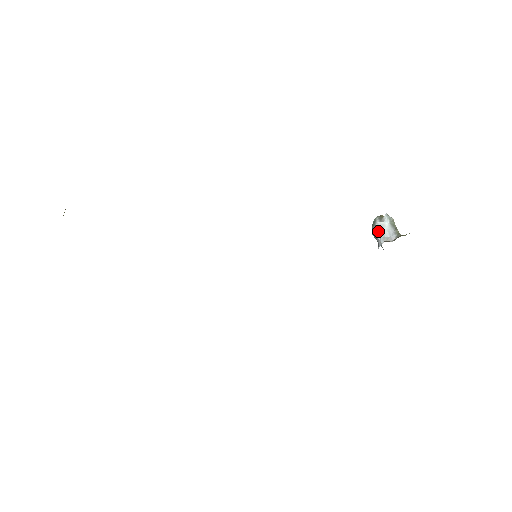
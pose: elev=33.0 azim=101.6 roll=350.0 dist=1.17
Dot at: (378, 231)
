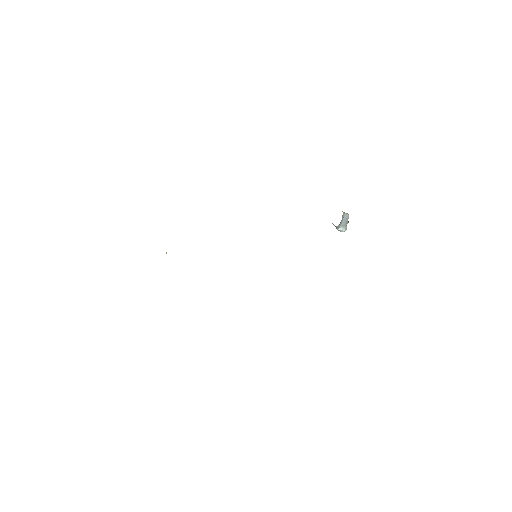
Dot at: occluded
